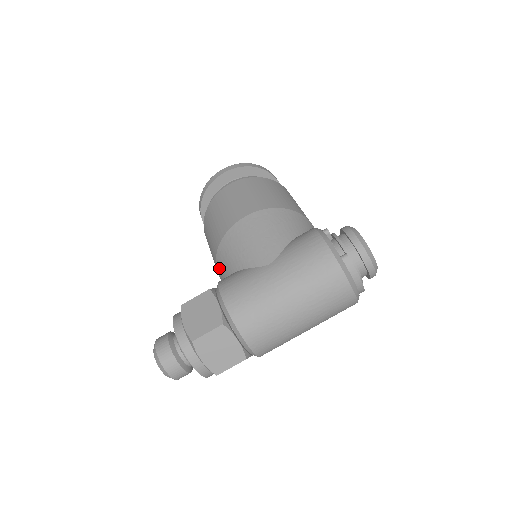
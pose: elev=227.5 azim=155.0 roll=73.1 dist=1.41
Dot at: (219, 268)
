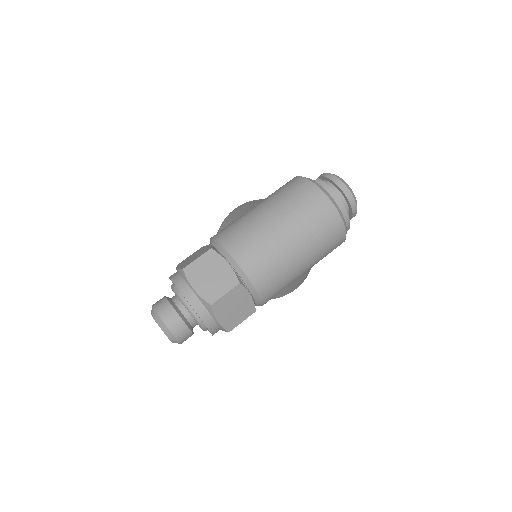
Dot at: occluded
